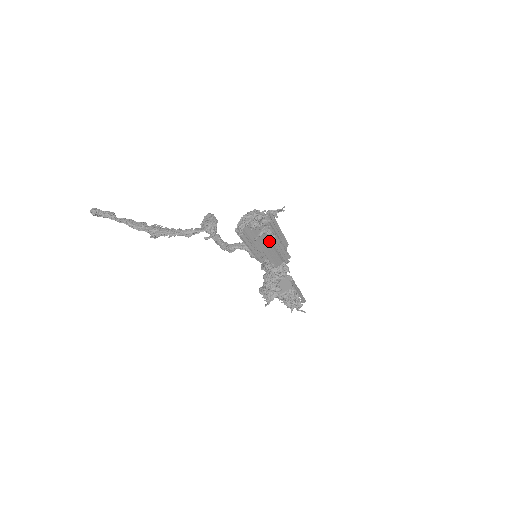
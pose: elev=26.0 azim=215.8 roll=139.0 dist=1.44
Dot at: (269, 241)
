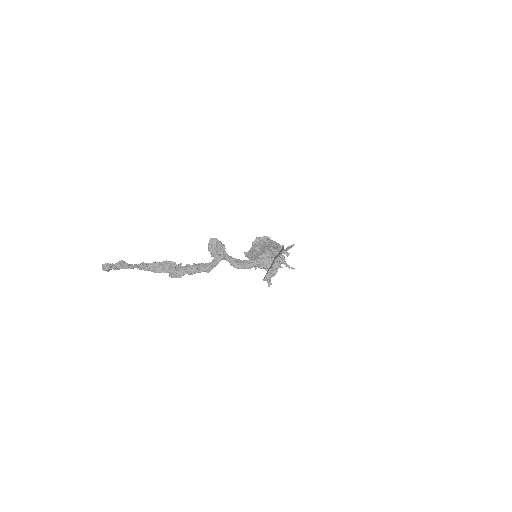
Dot at: occluded
